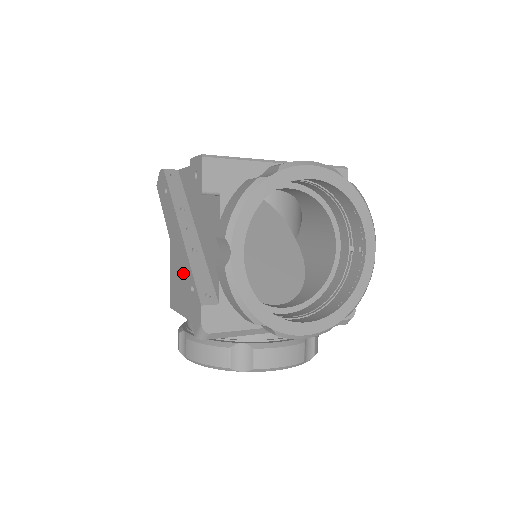
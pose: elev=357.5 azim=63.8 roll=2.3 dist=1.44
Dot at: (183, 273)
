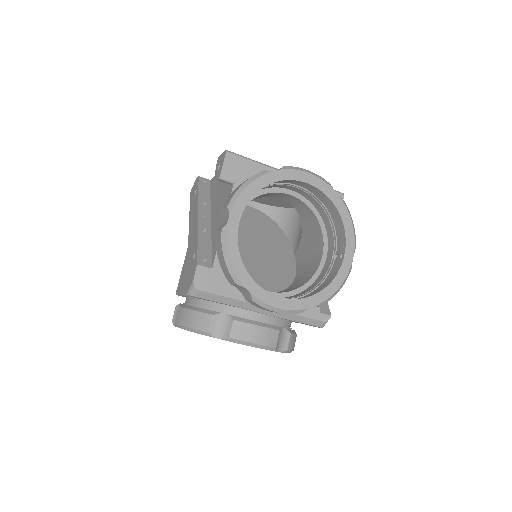
Dot at: (191, 247)
